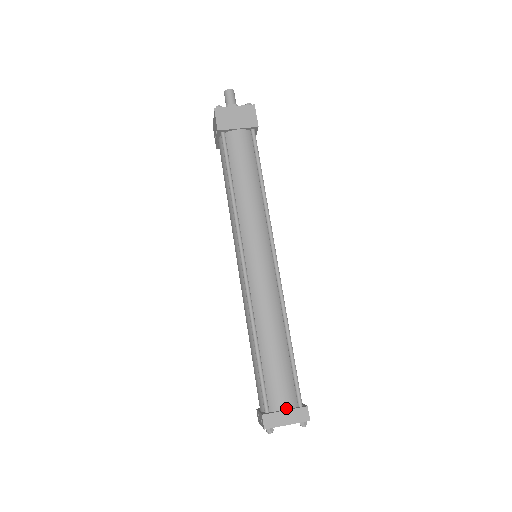
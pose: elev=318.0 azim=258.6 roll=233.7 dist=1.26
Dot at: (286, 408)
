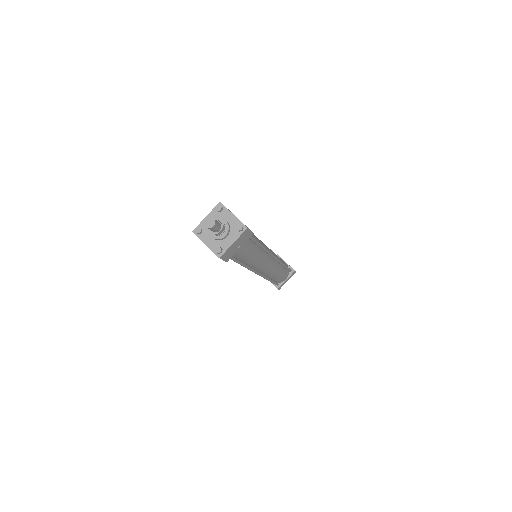
Dot at: (286, 279)
